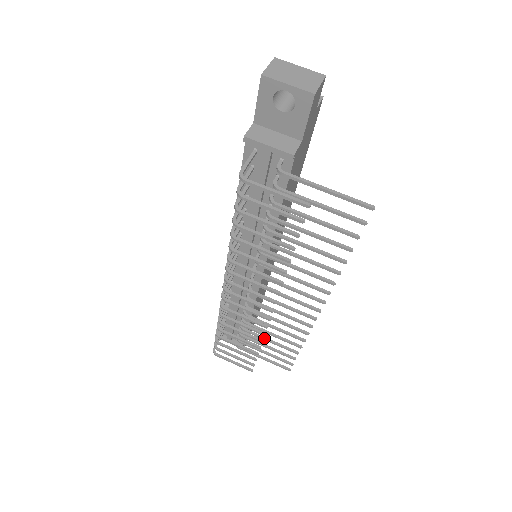
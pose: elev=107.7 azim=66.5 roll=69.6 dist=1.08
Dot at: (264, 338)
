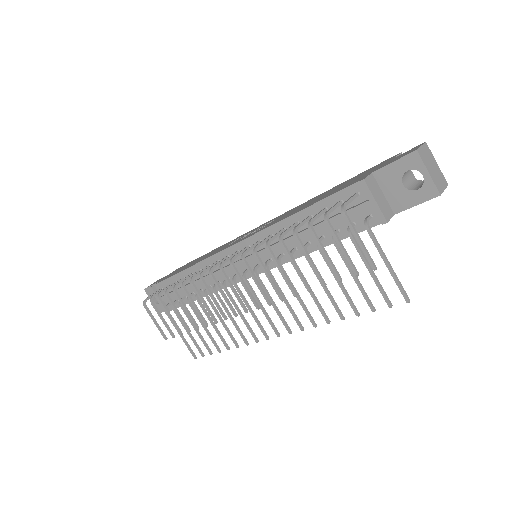
Dot at: occluded
